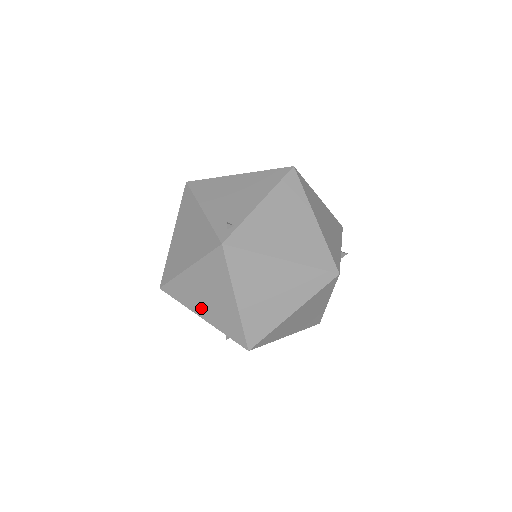
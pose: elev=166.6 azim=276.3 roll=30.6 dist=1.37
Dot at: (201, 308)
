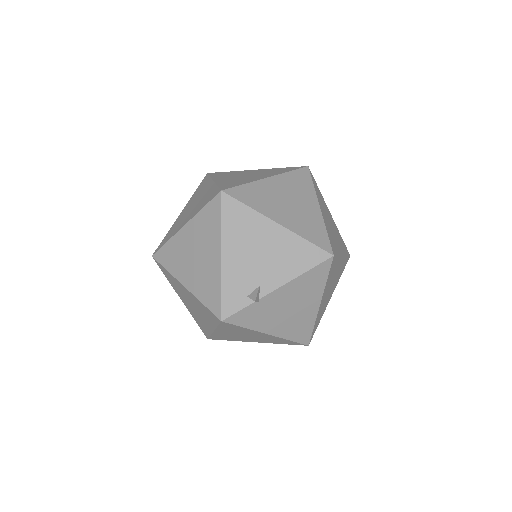
Dot at: (278, 212)
